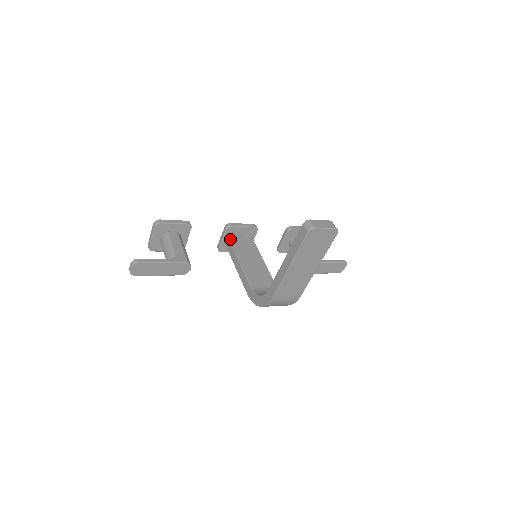
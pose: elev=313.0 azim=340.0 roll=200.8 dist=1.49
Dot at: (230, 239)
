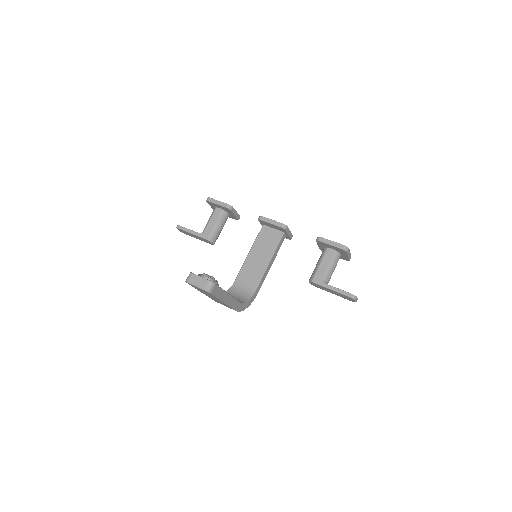
Dot at: (262, 228)
